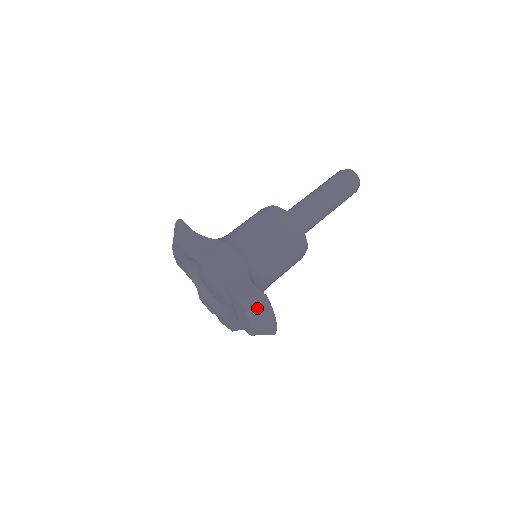
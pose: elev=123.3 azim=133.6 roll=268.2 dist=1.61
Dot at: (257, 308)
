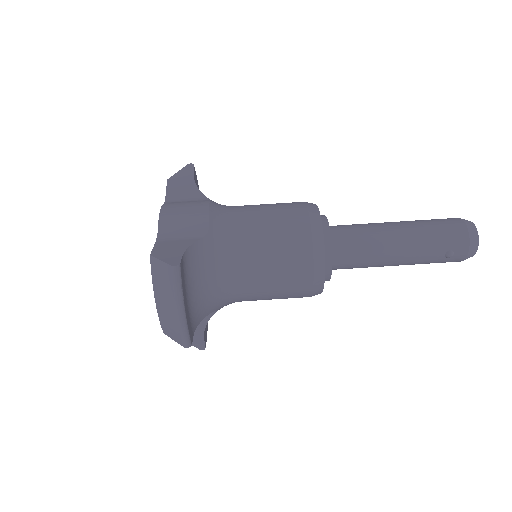
Dot at: (163, 278)
